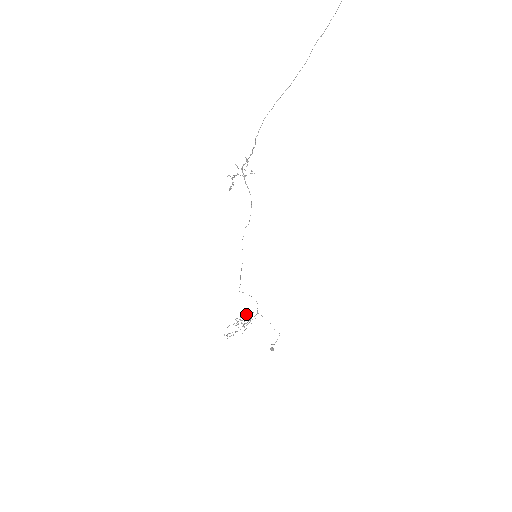
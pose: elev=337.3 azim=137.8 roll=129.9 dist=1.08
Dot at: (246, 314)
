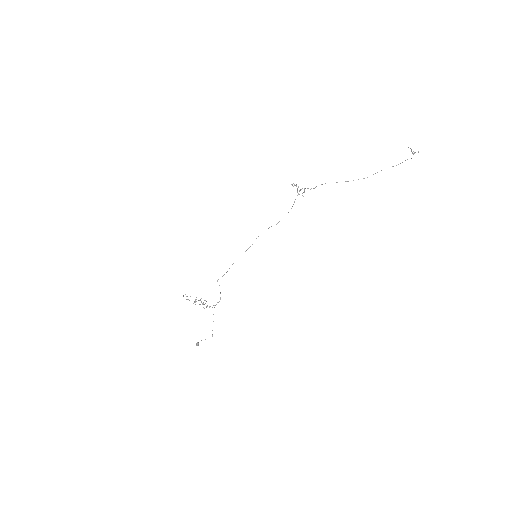
Dot at: (206, 301)
